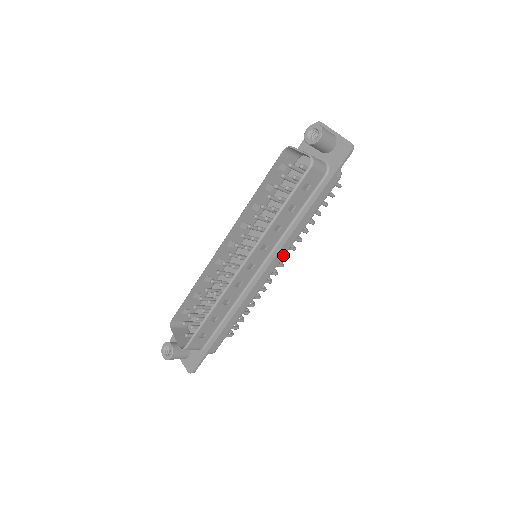
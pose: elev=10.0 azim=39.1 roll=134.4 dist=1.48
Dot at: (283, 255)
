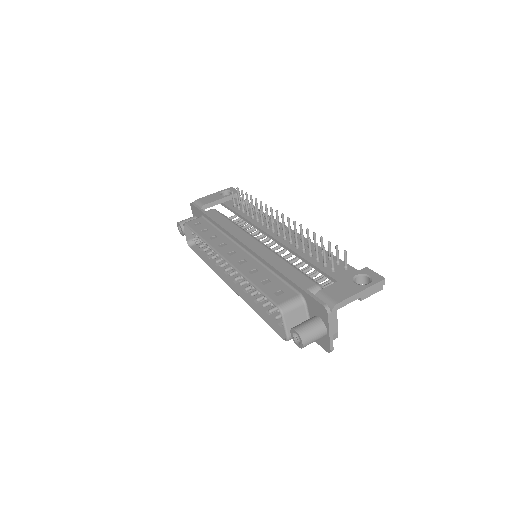
Dot at: occluded
